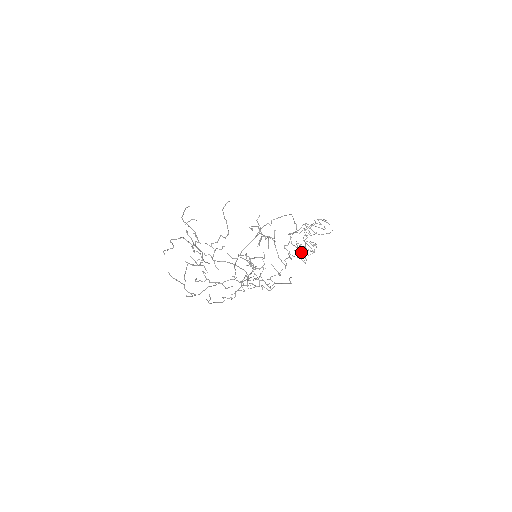
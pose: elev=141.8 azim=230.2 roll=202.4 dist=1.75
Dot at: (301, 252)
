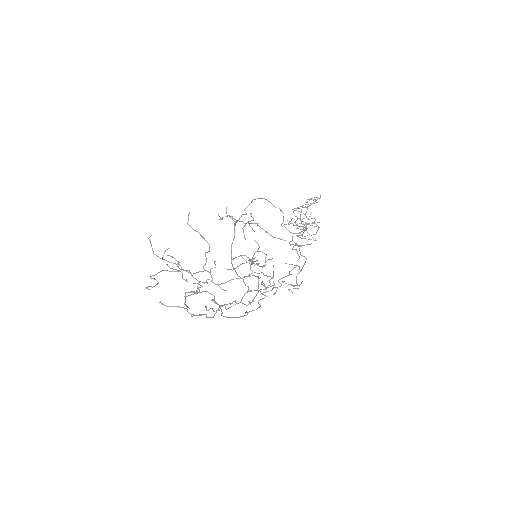
Dot at: occluded
